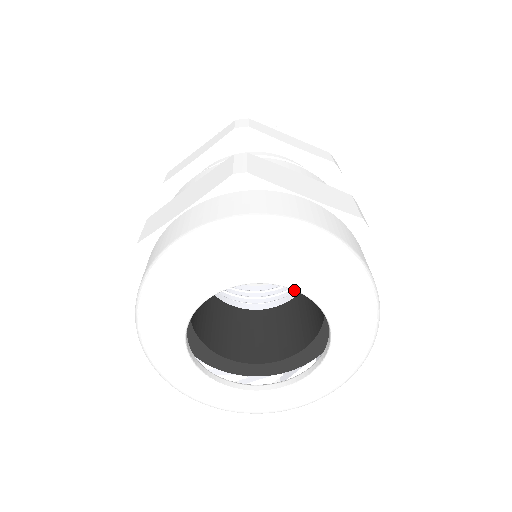
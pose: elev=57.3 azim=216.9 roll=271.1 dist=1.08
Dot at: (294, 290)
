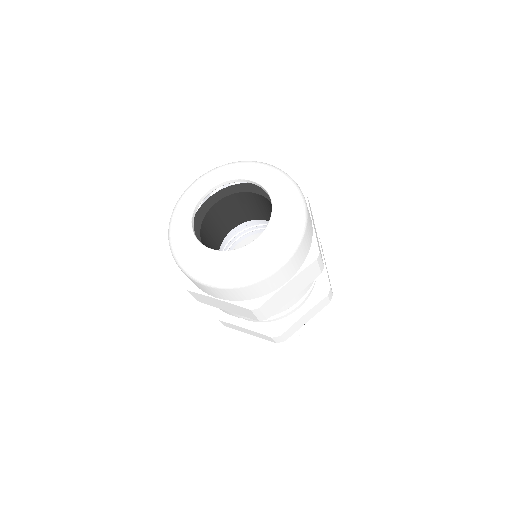
Dot at: occluded
